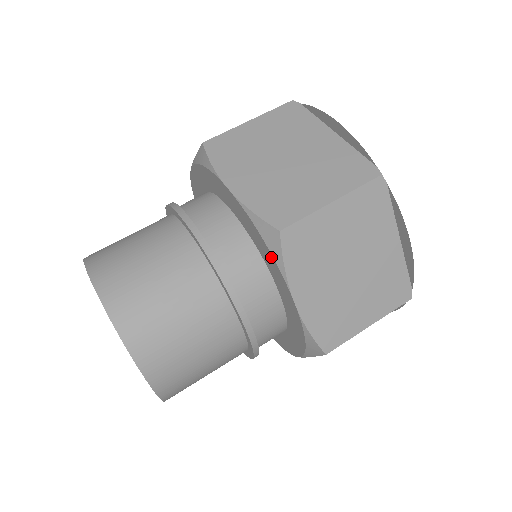
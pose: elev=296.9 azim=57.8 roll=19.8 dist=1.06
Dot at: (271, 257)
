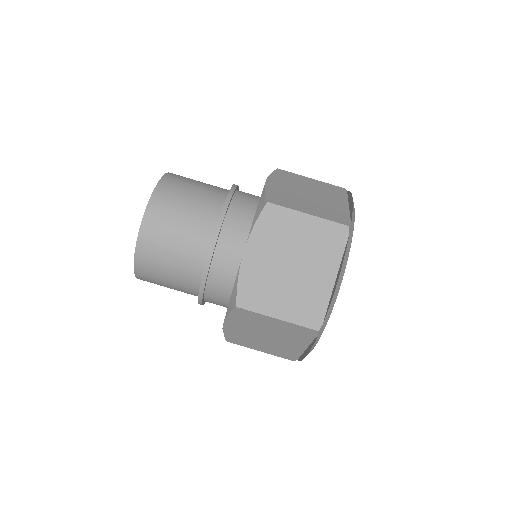
Dot at: (229, 302)
